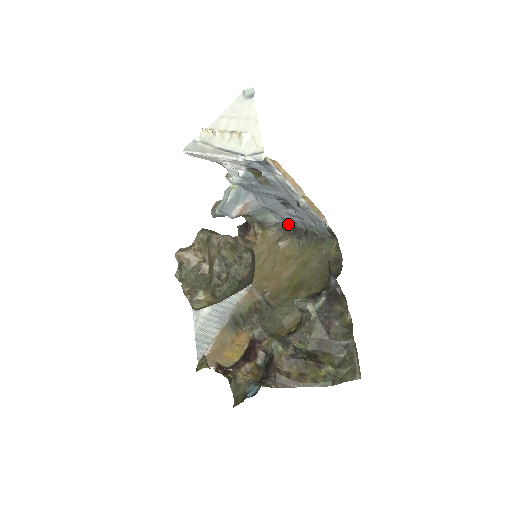
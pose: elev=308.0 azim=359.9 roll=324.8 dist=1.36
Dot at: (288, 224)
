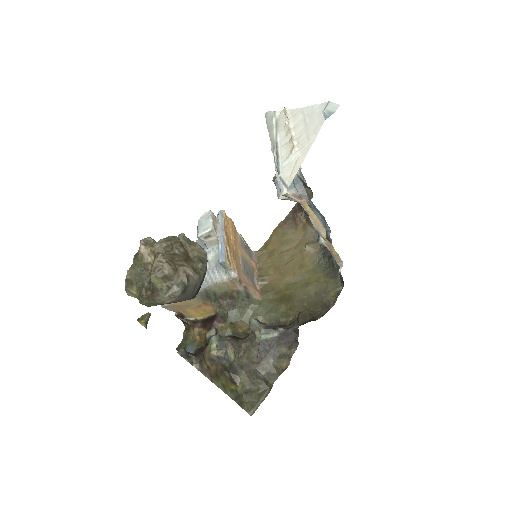
Dot at: (327, 234)
